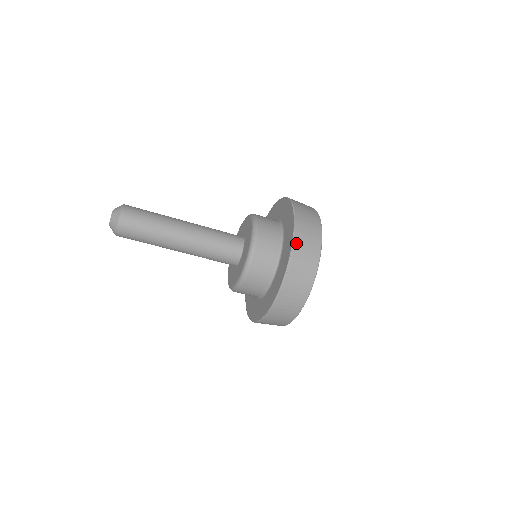
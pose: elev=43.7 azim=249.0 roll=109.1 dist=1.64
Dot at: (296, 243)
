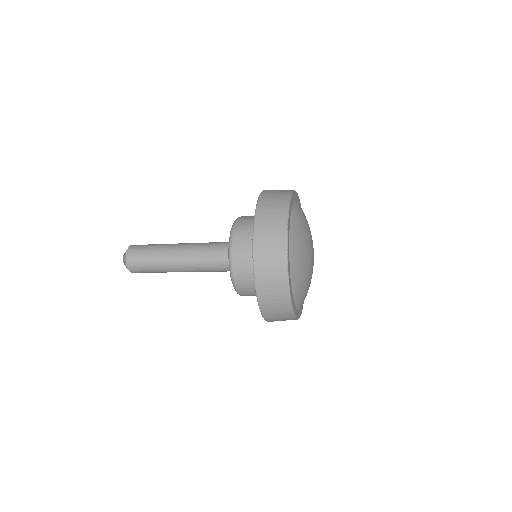
Dot at: (256, 253)
